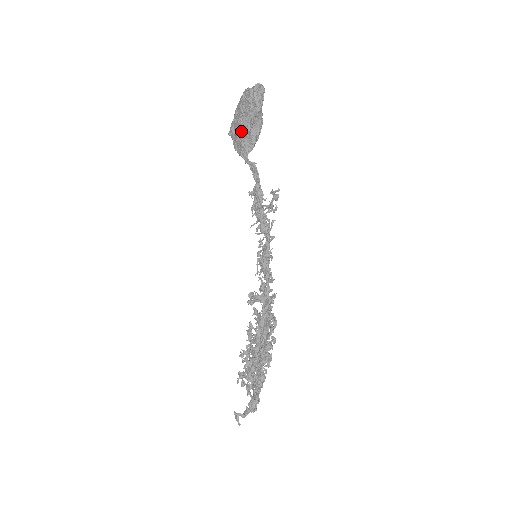
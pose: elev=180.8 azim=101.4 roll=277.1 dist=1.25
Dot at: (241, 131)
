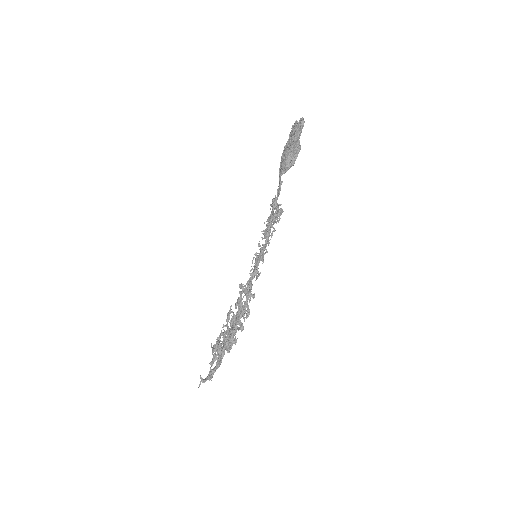
Dot at: (284, 155)
